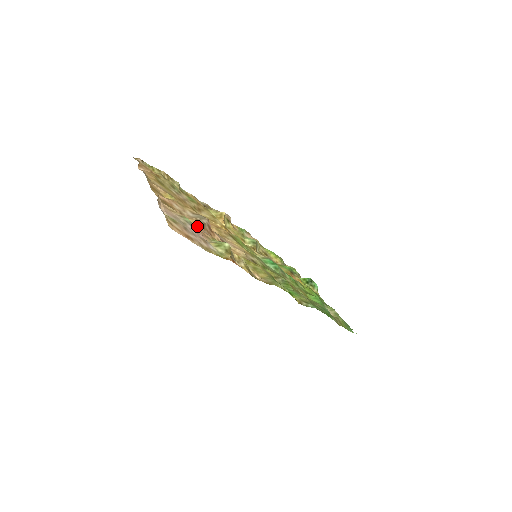
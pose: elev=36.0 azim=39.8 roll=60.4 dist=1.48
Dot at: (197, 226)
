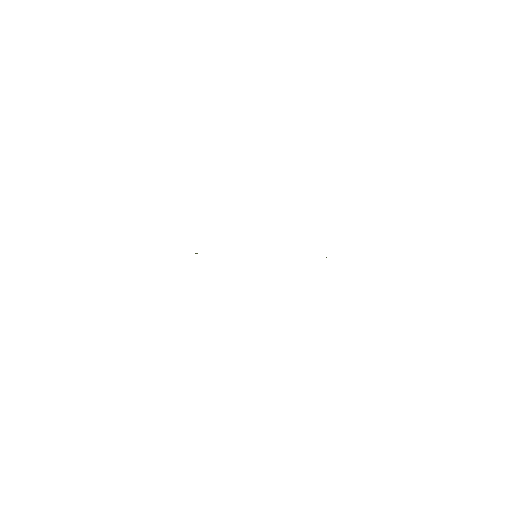
Dot at: occluded
